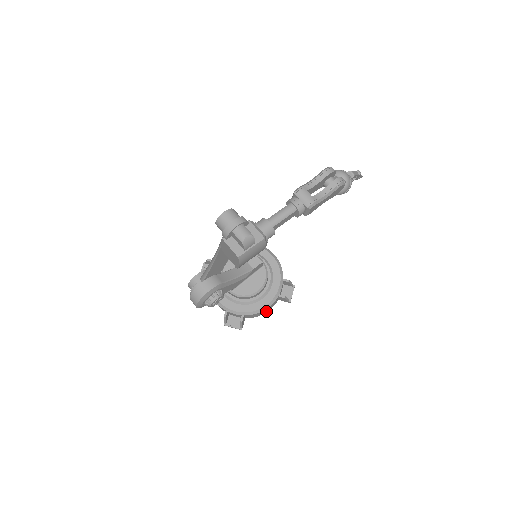
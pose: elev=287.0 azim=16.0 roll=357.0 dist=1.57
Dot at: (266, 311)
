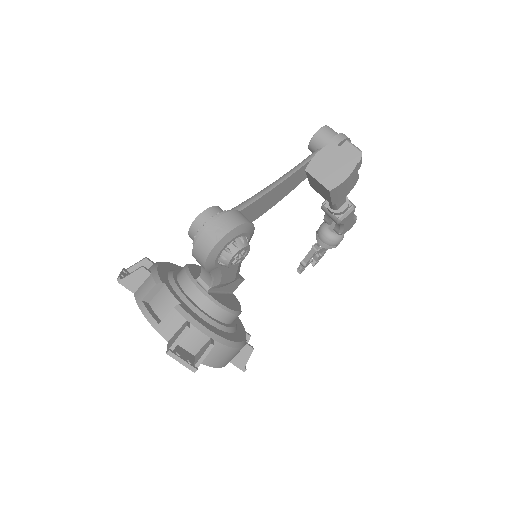
Dot at: (224, 362)
